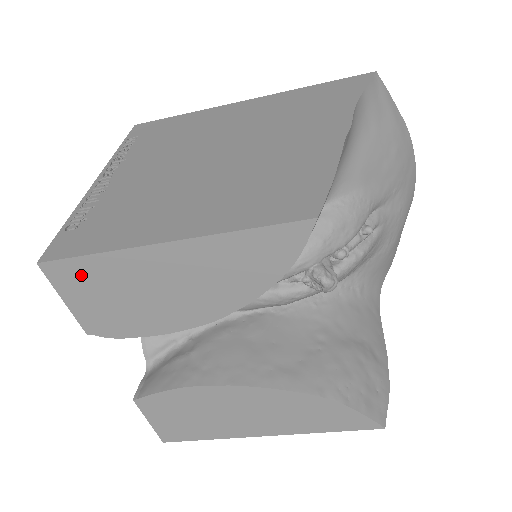
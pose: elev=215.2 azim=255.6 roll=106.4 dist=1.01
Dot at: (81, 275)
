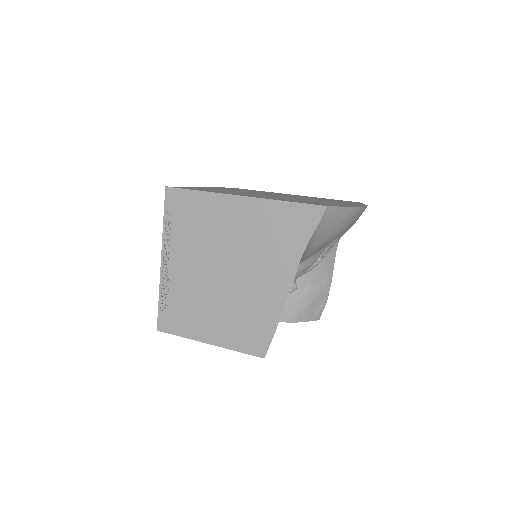
Dot at: occluded
